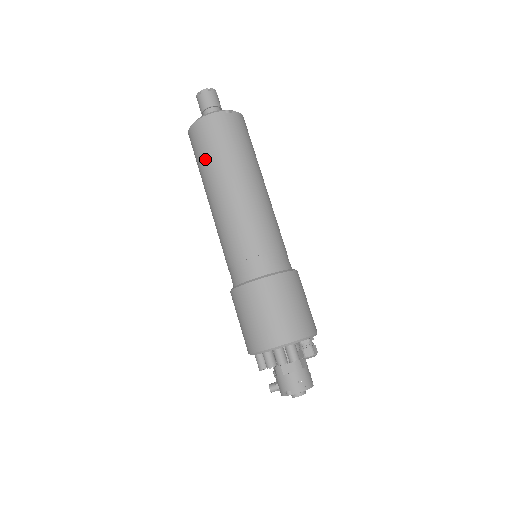
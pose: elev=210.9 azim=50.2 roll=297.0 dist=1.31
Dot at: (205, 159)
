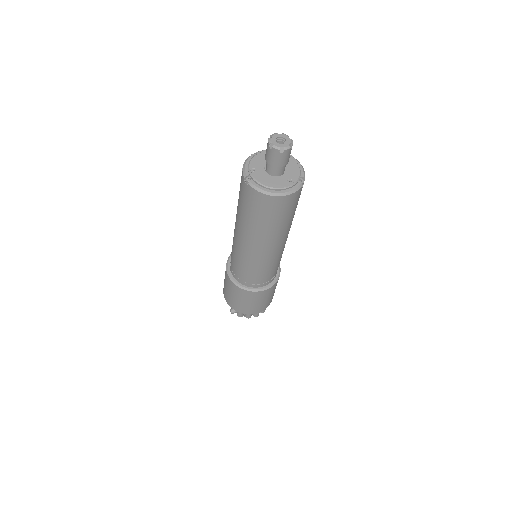
Dot at: (267, 223)
